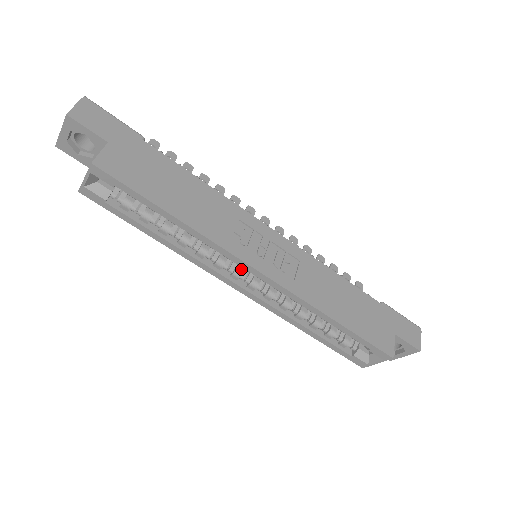
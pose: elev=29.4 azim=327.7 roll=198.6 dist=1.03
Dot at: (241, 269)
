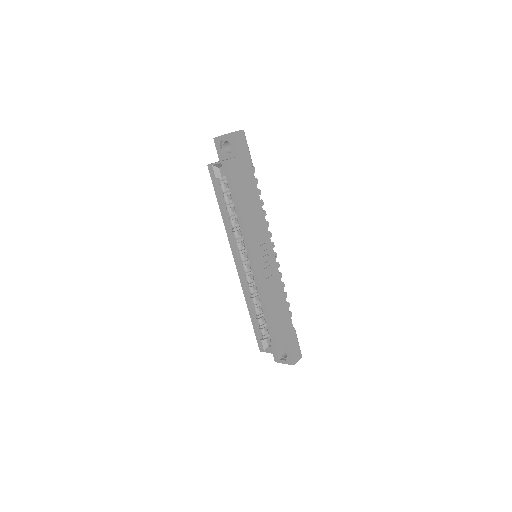
Dot at: (245, 256)
